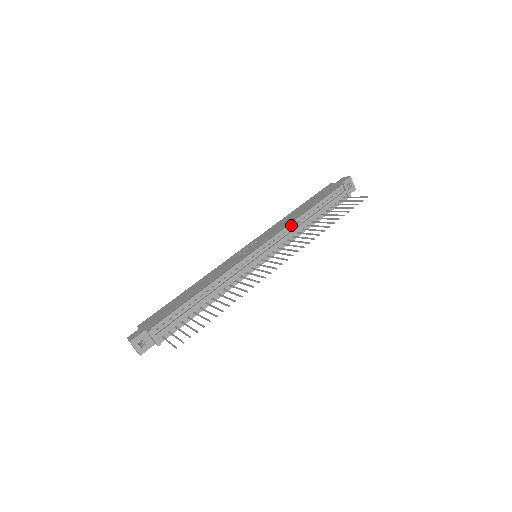
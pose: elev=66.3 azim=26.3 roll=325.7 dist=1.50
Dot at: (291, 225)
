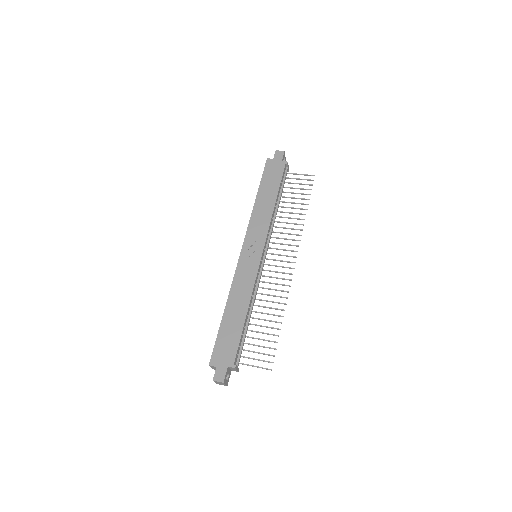
Dot at: (272, 218)
